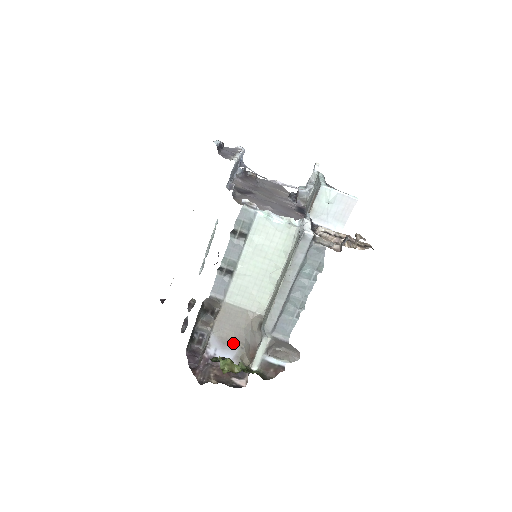
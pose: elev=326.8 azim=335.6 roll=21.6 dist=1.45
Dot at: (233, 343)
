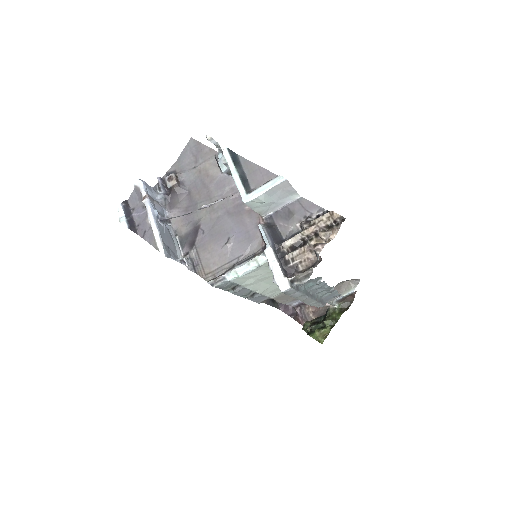
Dot at: occluded
